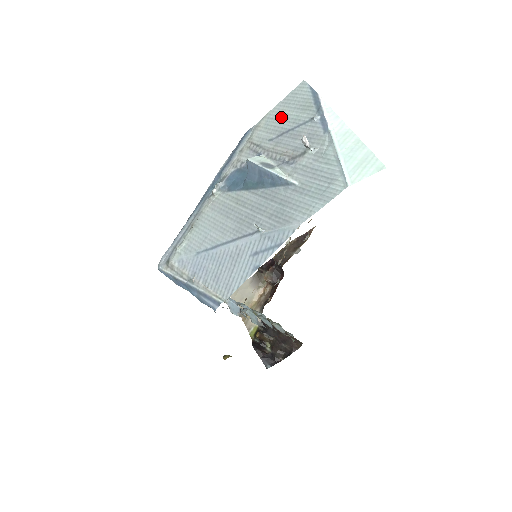
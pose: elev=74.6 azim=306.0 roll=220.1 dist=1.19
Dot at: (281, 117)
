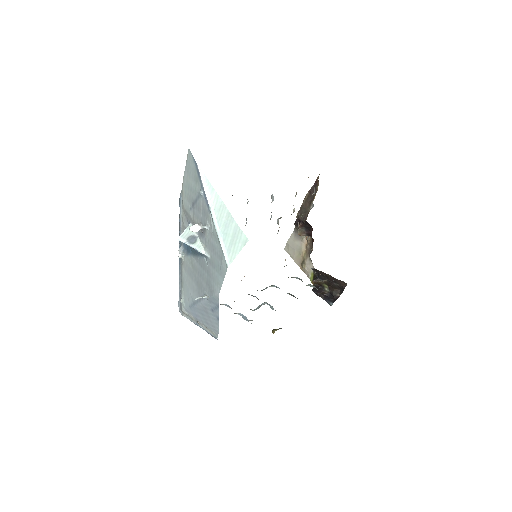
Dot at: (189, 186)
